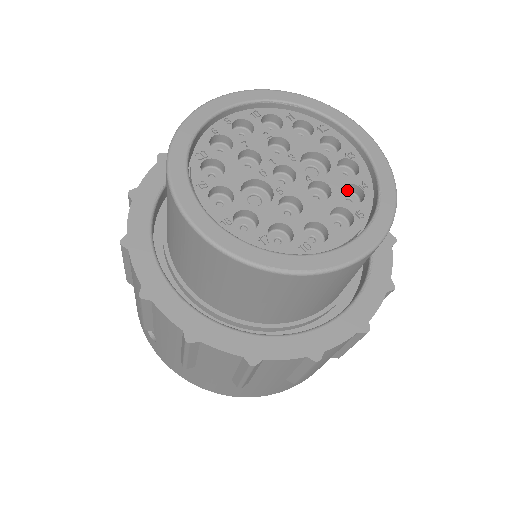
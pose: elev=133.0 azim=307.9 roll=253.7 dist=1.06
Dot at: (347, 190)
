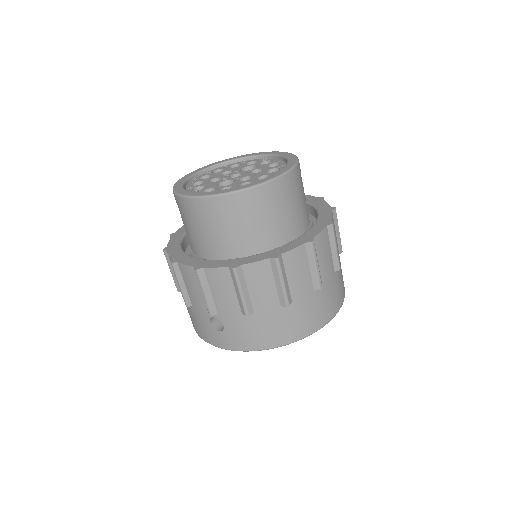
Dot at: occluded
